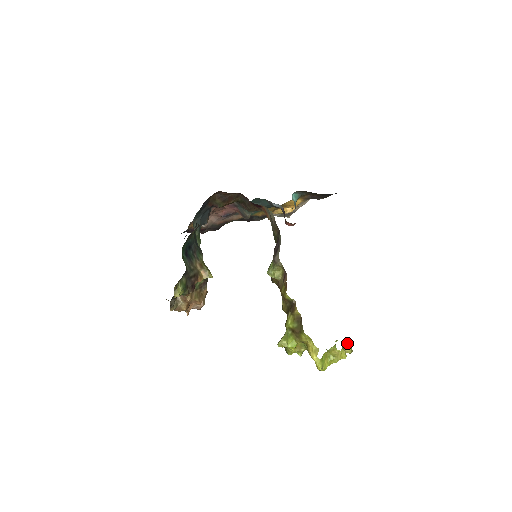
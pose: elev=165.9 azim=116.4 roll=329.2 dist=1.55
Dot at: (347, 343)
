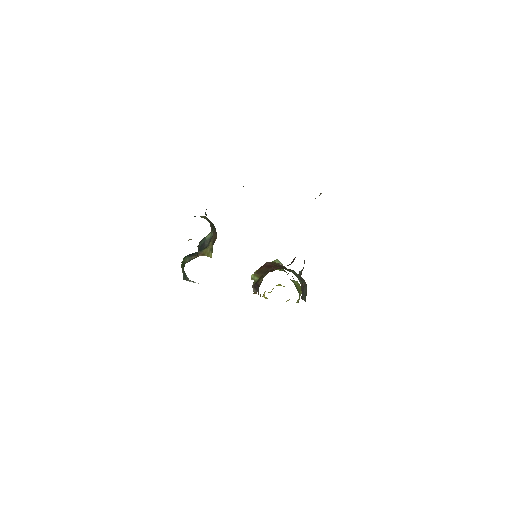
Dot at: occluded
